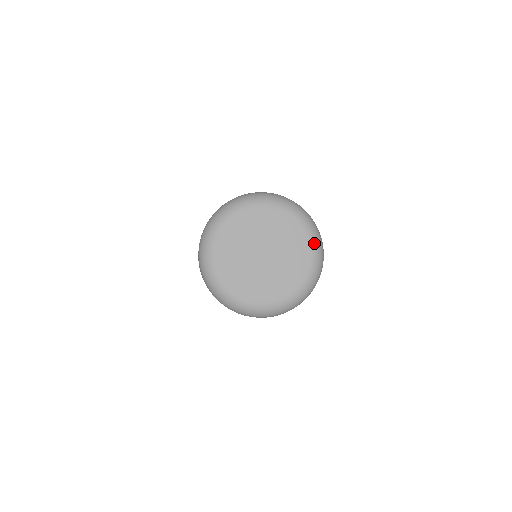
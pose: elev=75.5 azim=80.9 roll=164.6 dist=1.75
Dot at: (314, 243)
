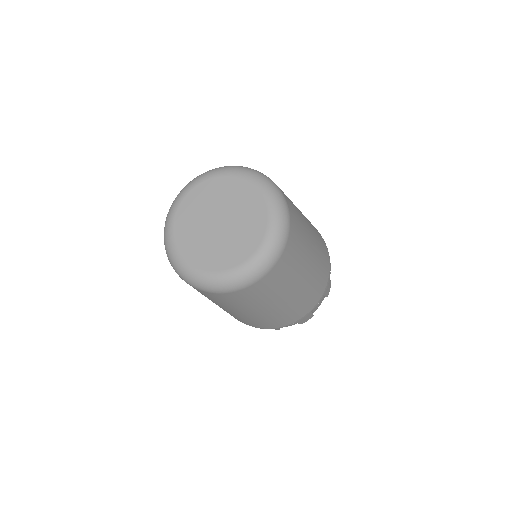
Dot at: (272, 233)
